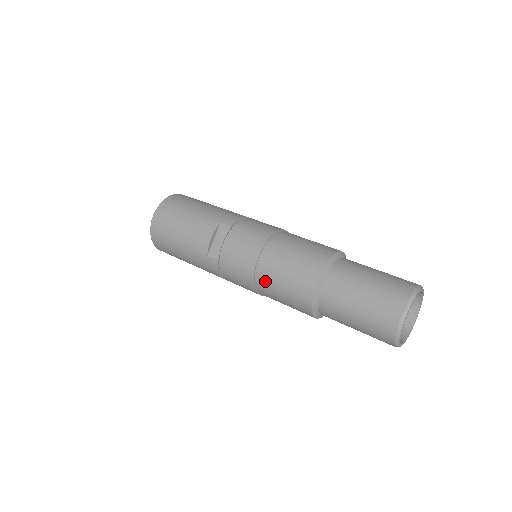
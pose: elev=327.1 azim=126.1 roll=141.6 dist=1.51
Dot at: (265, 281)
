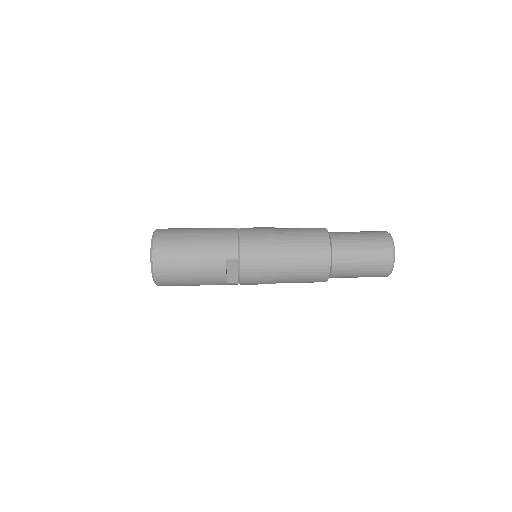
Dot at: (286, 282)
